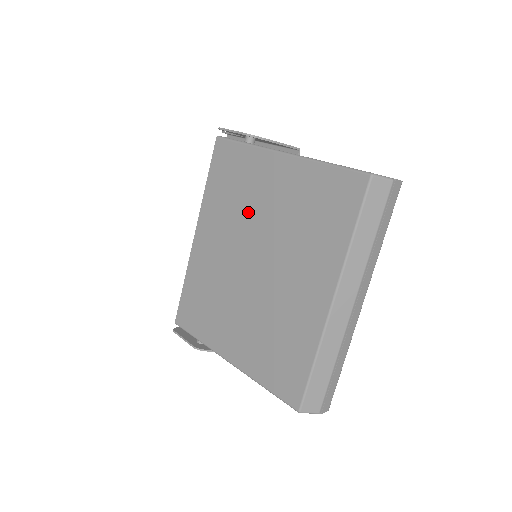
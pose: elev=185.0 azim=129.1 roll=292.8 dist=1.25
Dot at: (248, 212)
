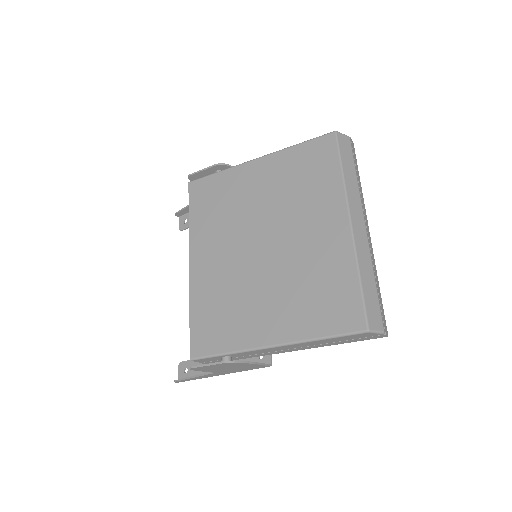
Dot at: (241, 212)
